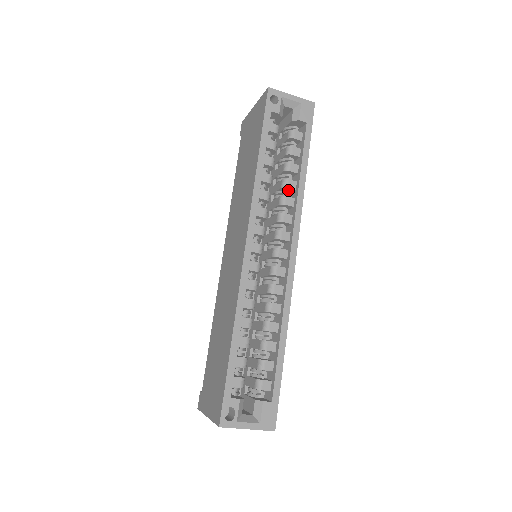
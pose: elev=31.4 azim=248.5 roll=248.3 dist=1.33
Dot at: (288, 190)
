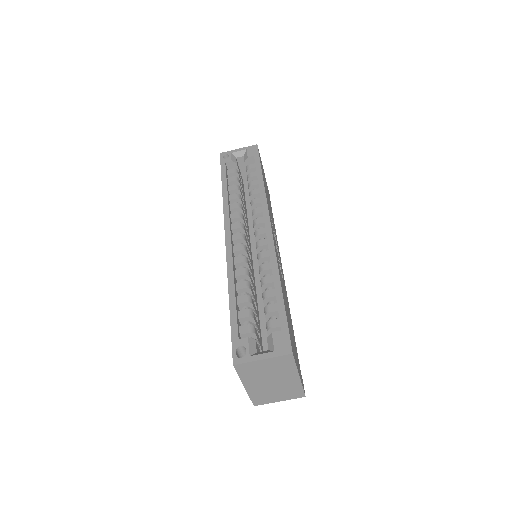
Dot at: occluded
